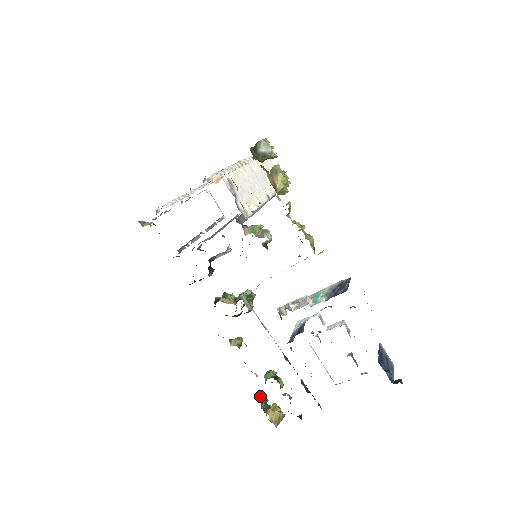
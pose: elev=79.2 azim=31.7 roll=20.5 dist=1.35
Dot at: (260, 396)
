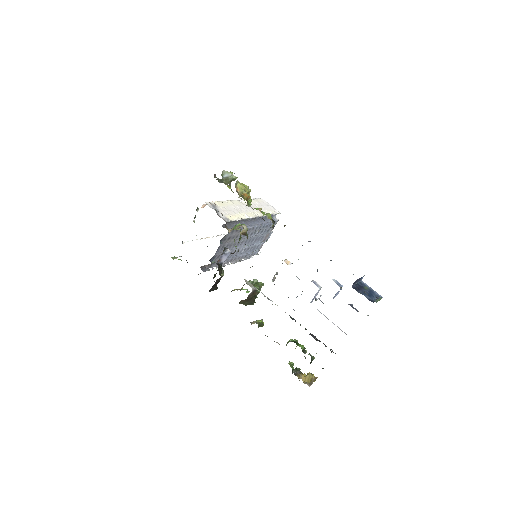
Dot at: (291, 365)
